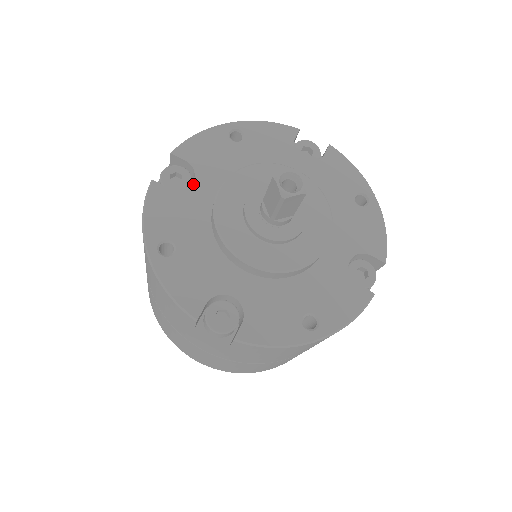
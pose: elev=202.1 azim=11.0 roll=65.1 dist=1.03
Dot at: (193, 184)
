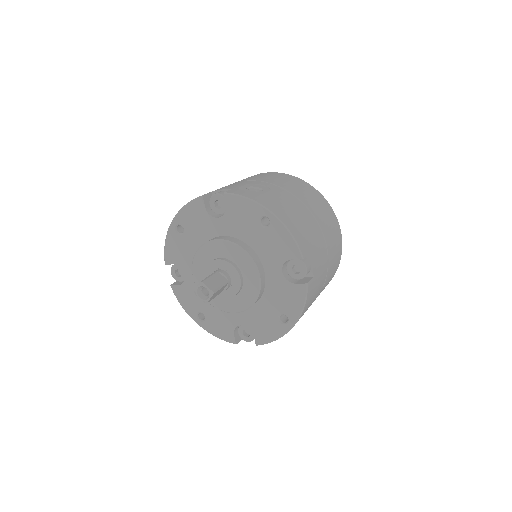
Dot at: (217, 219)
